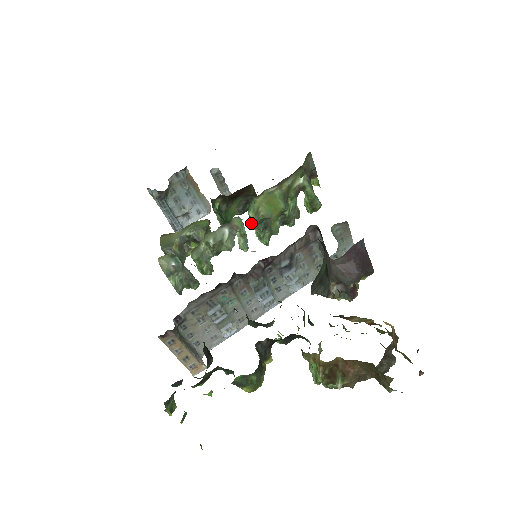
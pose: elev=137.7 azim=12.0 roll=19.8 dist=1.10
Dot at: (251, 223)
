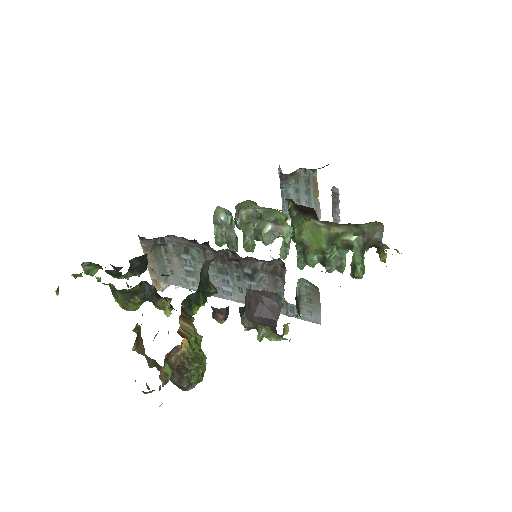
Dot at: occluded
